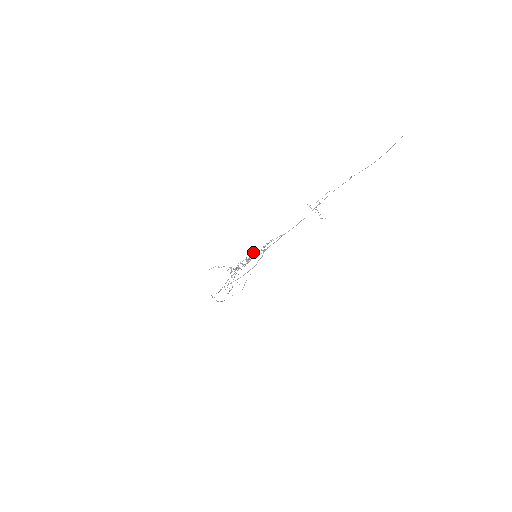
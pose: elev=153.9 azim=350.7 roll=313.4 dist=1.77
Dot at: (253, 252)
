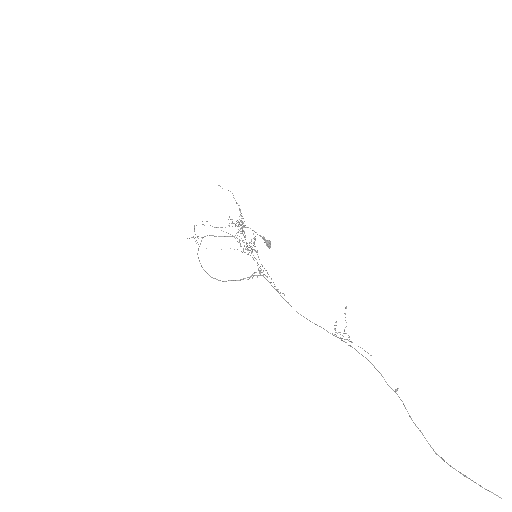
Dot at: occluded
